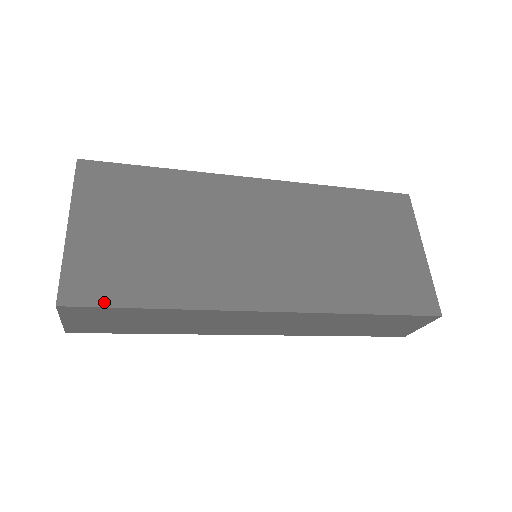
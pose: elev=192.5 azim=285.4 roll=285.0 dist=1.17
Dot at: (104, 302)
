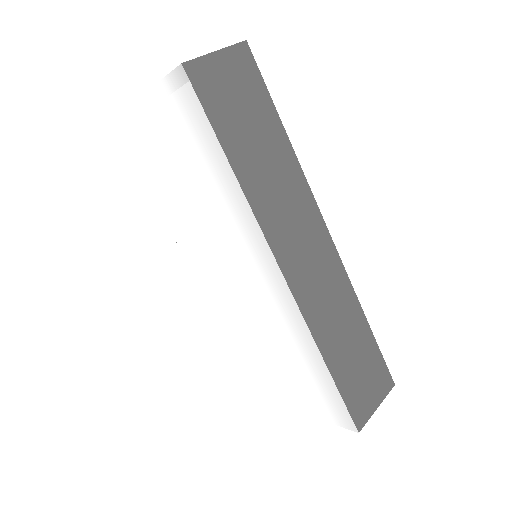
Dot at: (262, 85)
